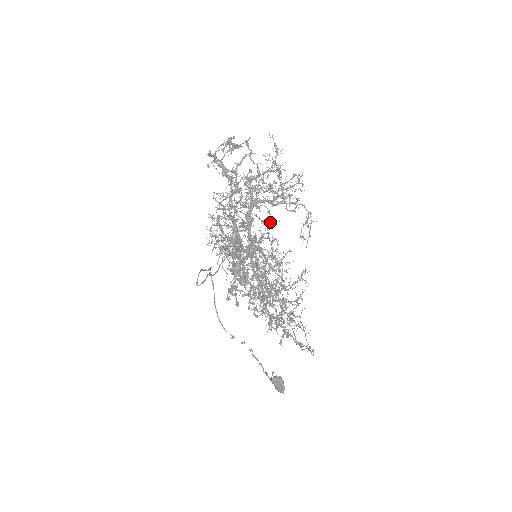
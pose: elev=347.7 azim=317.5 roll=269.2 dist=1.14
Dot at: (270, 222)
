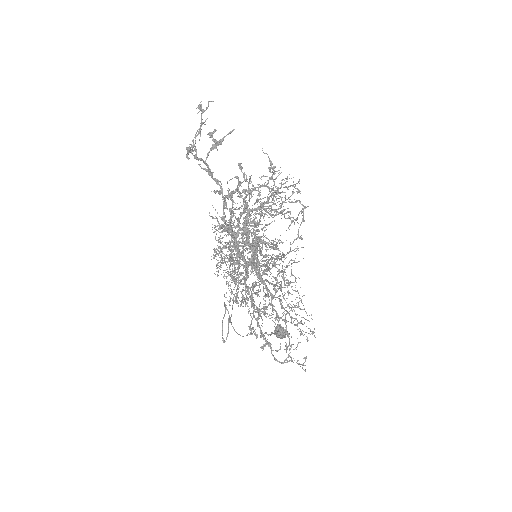
Dot at: (267, 224)
